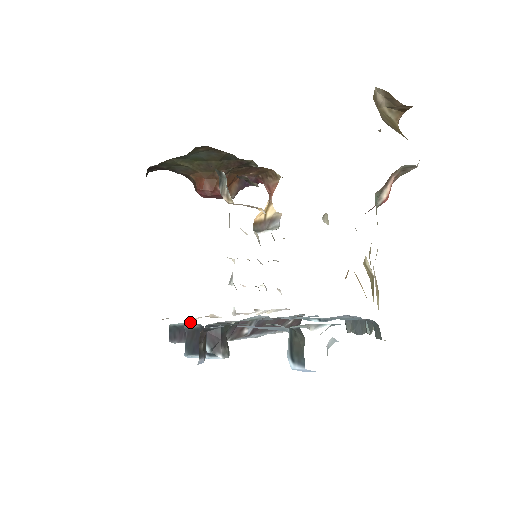
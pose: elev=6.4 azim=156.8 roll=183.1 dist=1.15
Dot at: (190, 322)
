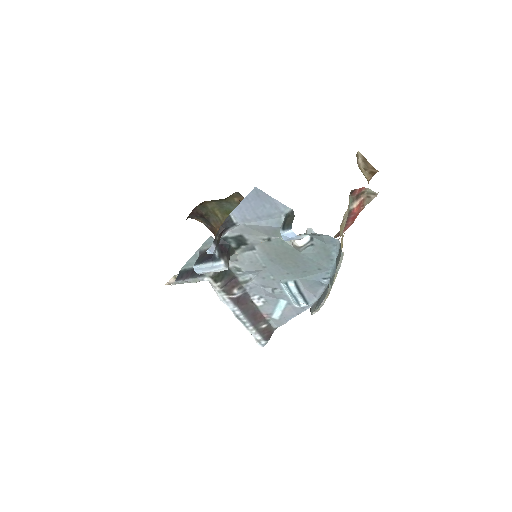
Dot at: occluded
